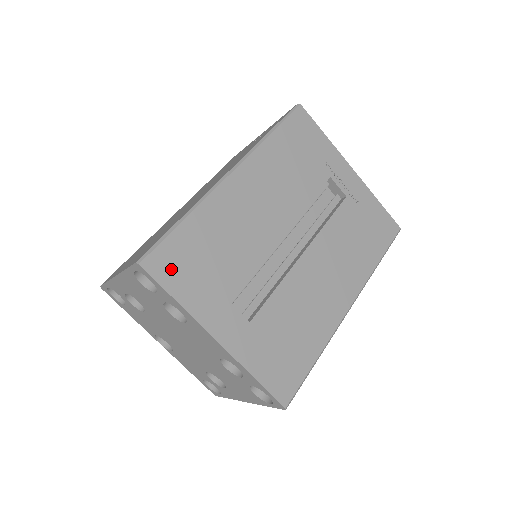
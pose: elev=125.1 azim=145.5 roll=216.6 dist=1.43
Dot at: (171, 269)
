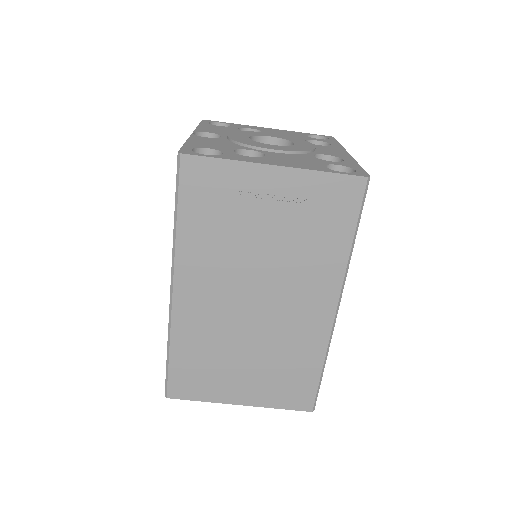
Dot at: occluded
